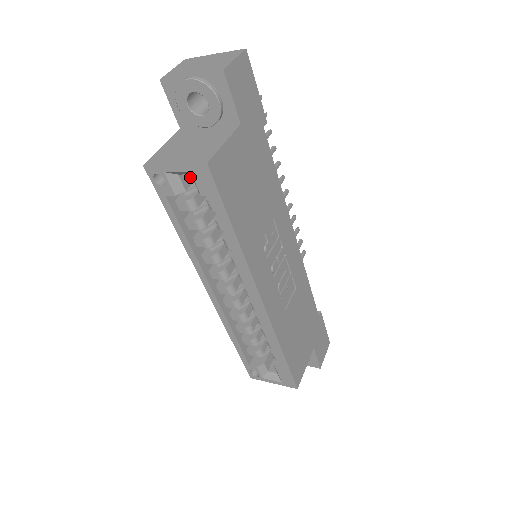
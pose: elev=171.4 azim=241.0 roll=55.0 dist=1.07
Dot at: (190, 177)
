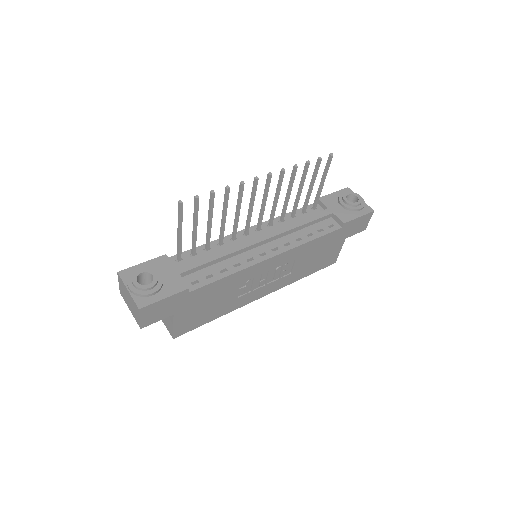
Dot at: occluded
